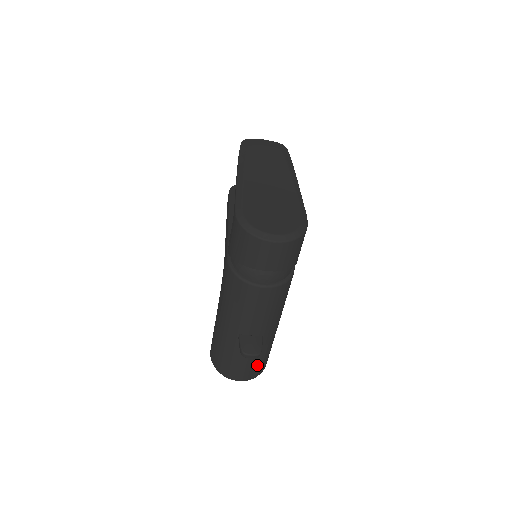
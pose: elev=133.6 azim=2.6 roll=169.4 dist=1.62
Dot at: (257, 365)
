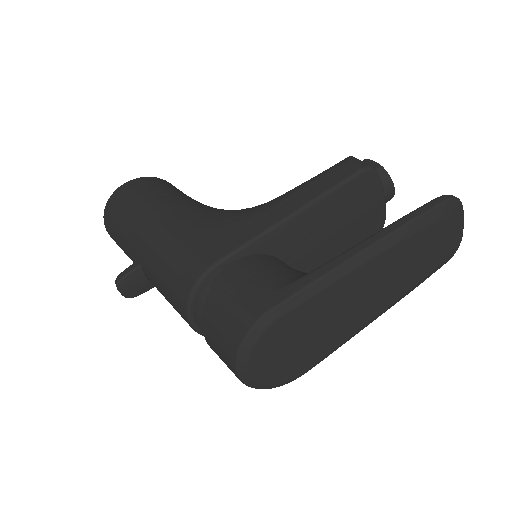
Dot at: occluded
